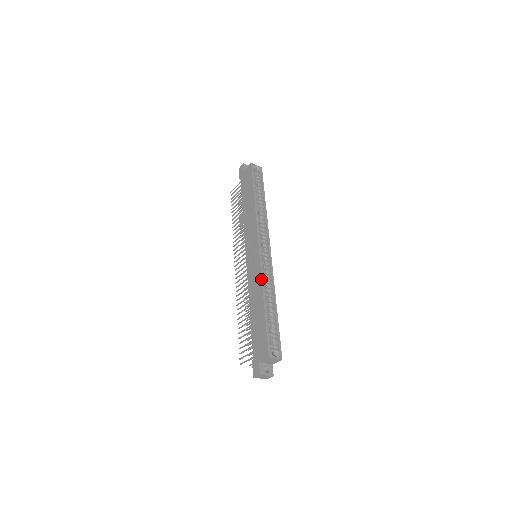
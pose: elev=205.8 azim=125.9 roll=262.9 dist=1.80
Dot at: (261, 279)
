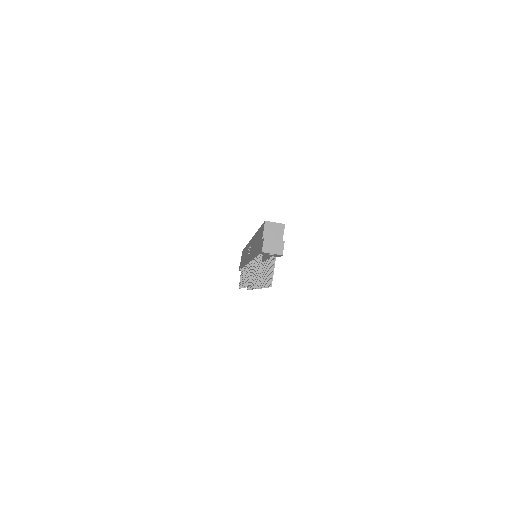
Dot at: (254, 235)
